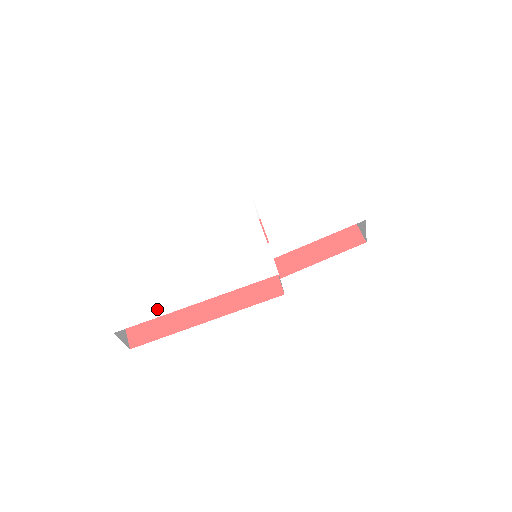
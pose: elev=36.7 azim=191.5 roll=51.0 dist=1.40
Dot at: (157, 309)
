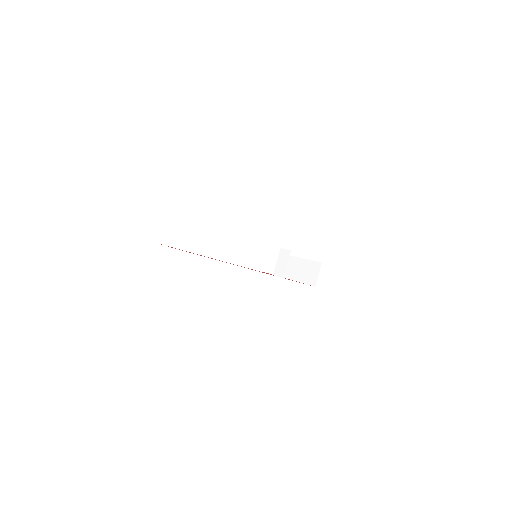
Dot at: occluded
